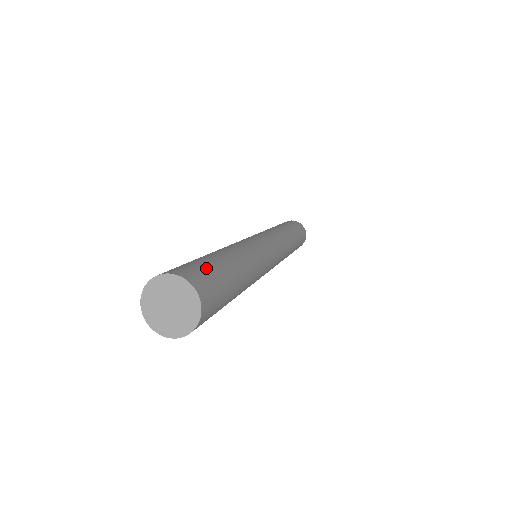
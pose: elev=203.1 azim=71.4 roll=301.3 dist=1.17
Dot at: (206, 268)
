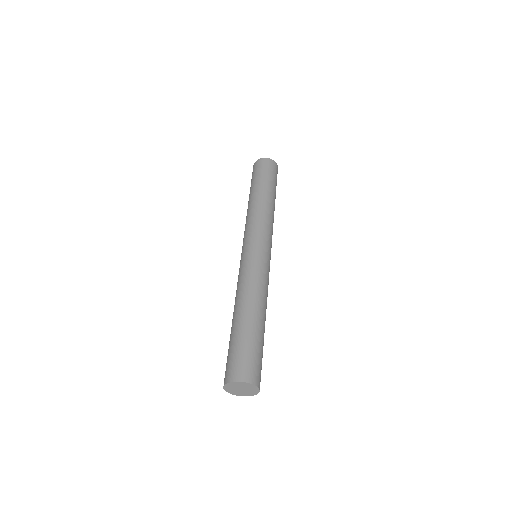
Dot at: (248, 354)
